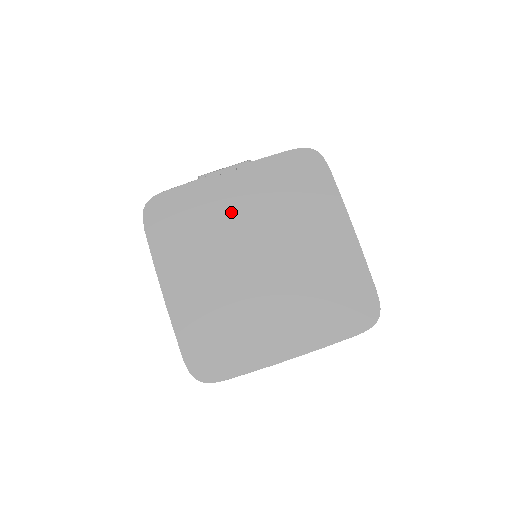
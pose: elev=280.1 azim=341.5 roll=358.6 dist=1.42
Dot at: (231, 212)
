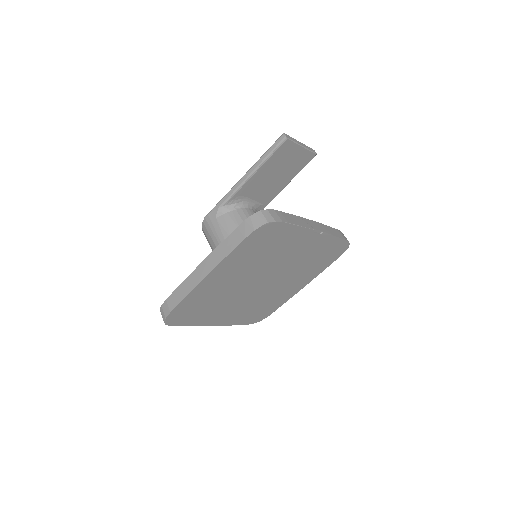
Dot at: (288, 254)
